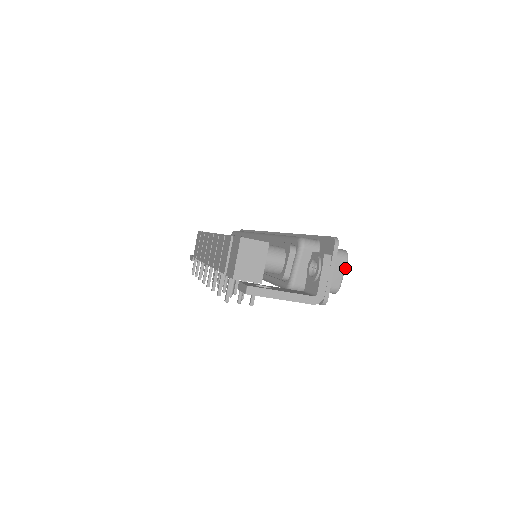
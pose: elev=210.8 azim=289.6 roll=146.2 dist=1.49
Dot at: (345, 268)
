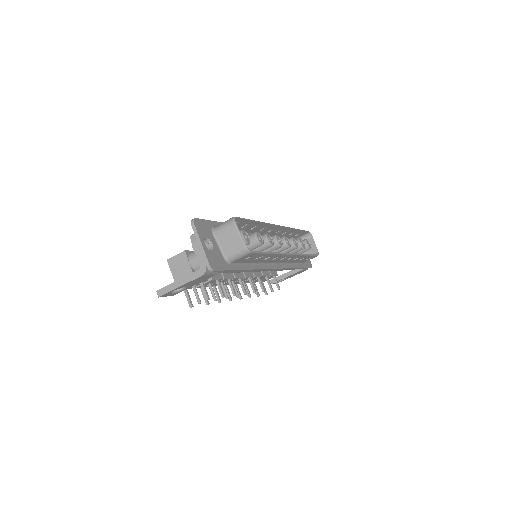
Dot at: (237, 230)
